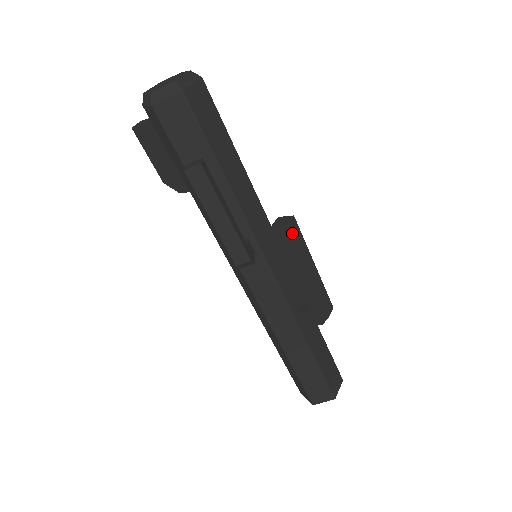
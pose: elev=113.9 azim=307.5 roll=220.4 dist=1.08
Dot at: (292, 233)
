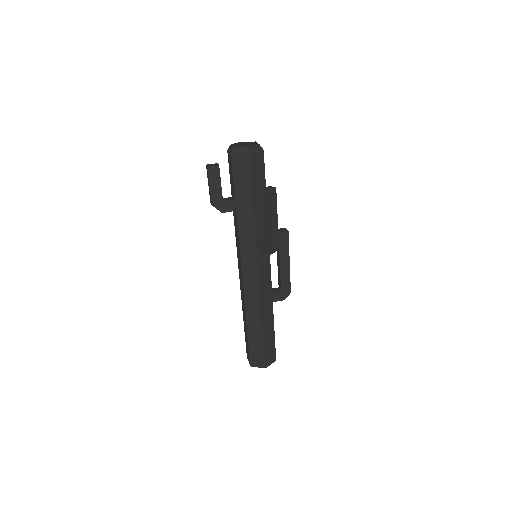
Dot at: (288, 236)
